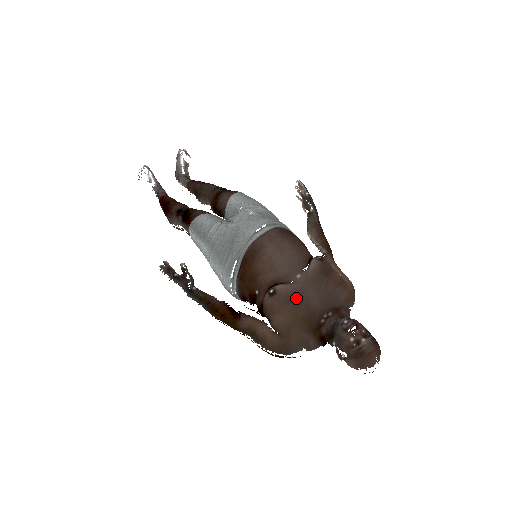
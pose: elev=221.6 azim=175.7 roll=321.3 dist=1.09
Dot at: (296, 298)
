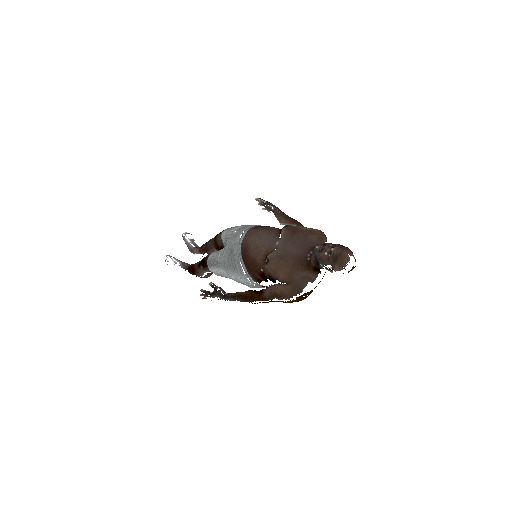
Dot at: (282, 255)
